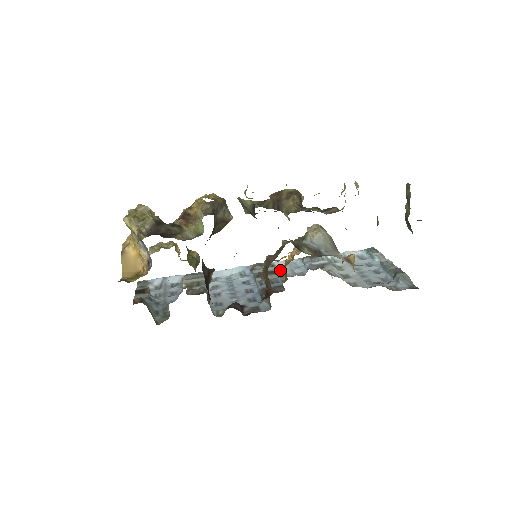
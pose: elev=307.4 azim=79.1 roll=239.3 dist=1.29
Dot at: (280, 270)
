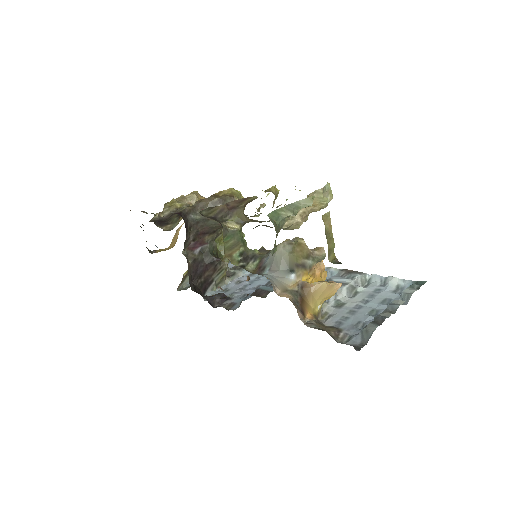
Dot at: occluded
